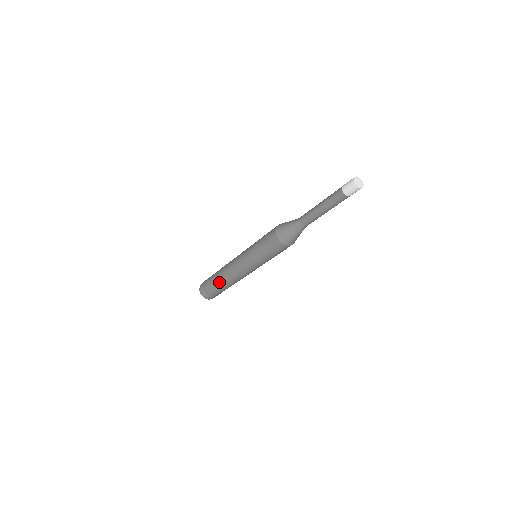
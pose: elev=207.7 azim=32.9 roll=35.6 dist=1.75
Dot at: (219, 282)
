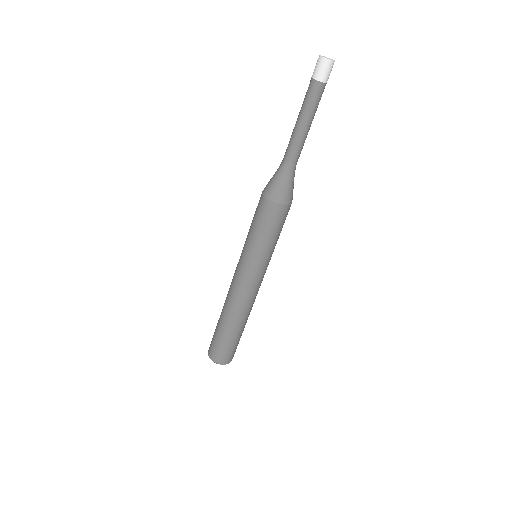
Dot at: (221, 313)
